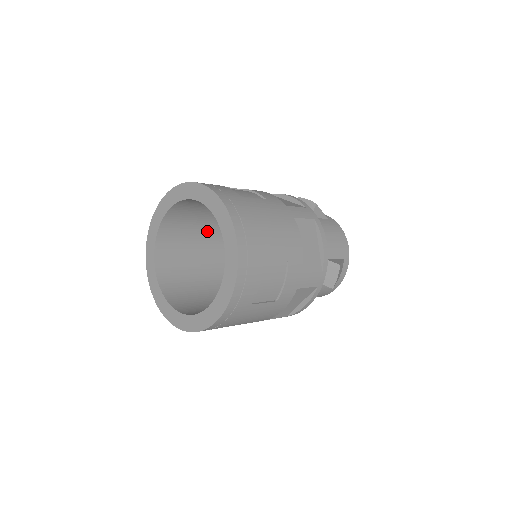
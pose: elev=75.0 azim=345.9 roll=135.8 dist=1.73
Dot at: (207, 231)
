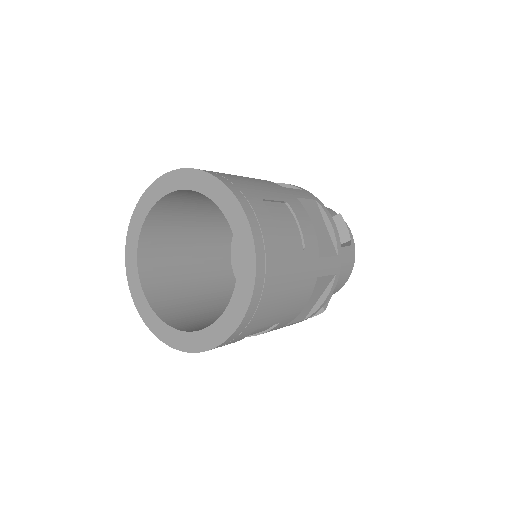
Dot at: occluded
